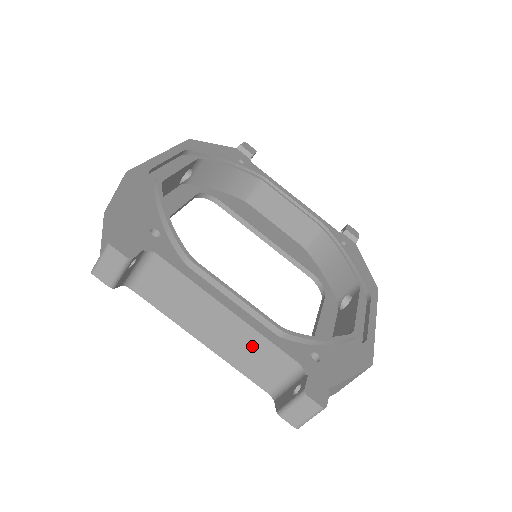
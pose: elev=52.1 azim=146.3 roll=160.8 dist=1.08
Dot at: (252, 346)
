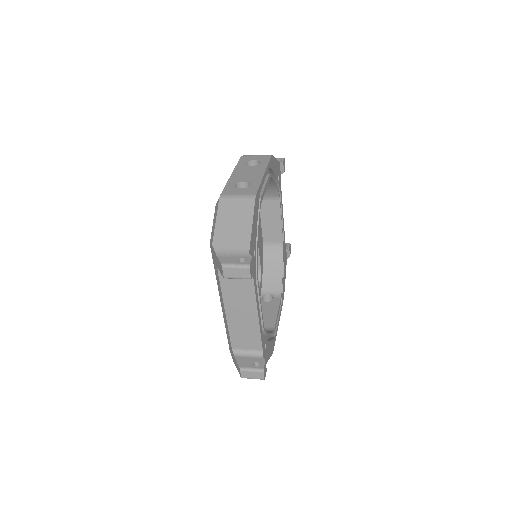
Dot at: (250, 331)
